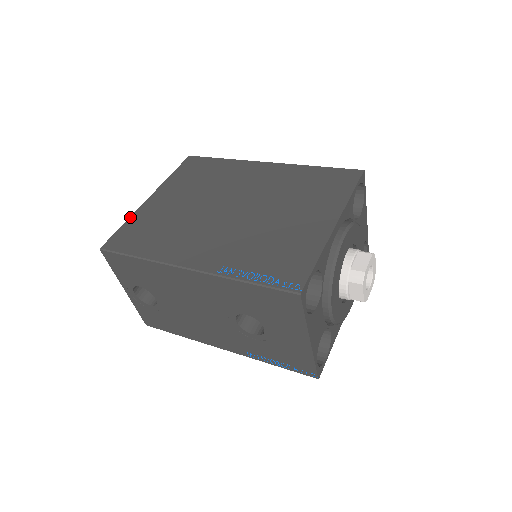
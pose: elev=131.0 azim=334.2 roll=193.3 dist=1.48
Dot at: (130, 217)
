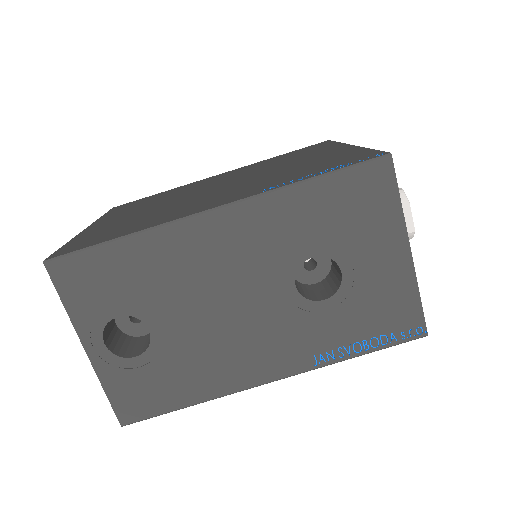
Dot at: (71, 239)
